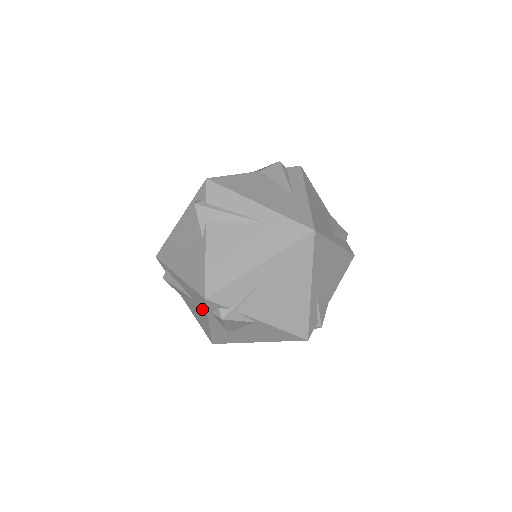
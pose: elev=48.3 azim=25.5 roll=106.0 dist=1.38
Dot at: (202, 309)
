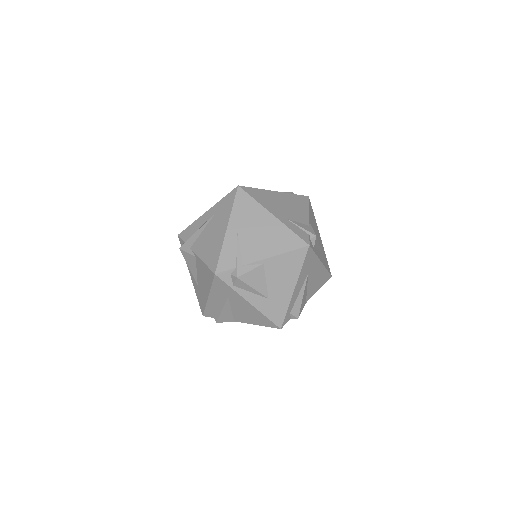
Dot at: (233, 295)
